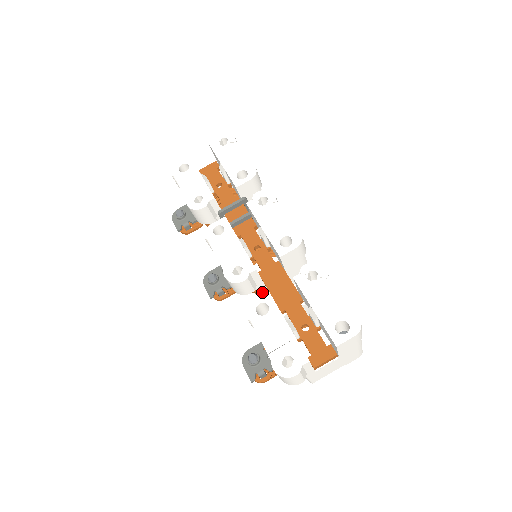
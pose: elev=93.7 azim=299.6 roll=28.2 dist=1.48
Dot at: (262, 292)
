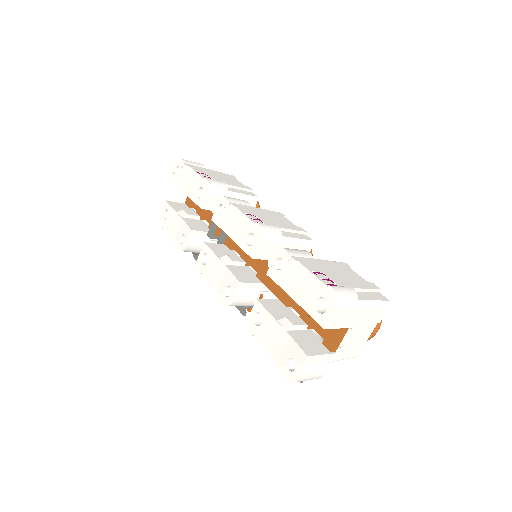
Dot at: occluded
